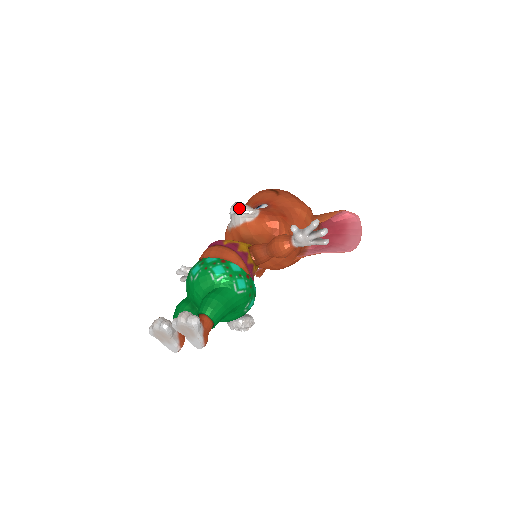
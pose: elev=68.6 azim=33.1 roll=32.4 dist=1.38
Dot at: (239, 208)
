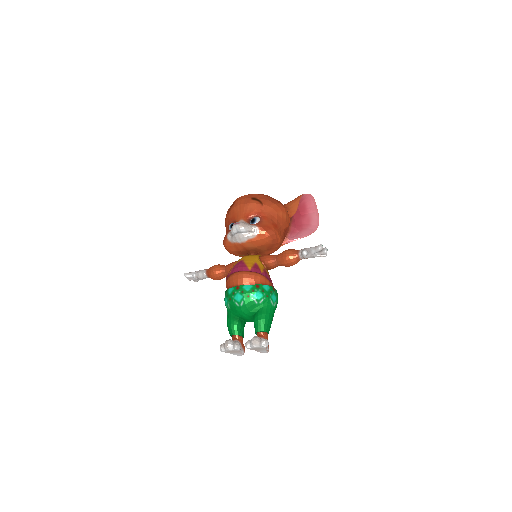
Dot at: (242, 229)
